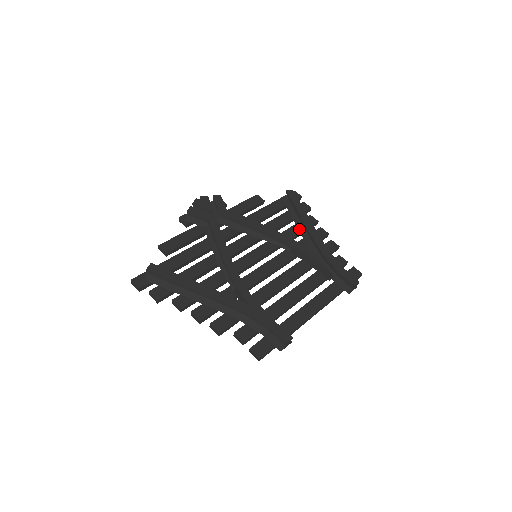
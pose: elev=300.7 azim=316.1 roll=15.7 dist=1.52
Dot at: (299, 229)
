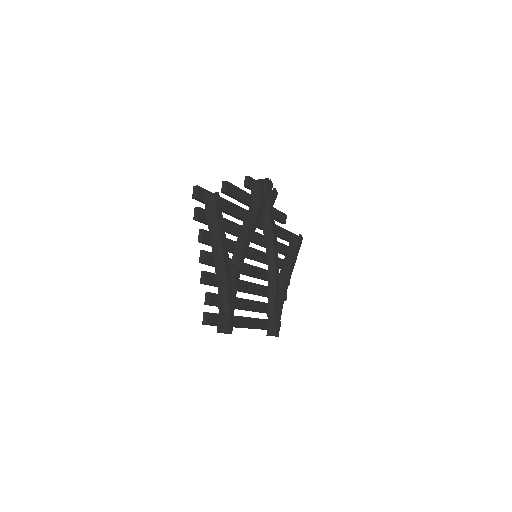
Dot at: (283, 265)
